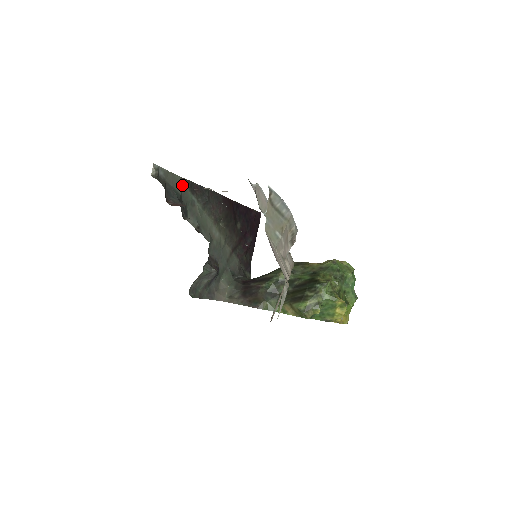
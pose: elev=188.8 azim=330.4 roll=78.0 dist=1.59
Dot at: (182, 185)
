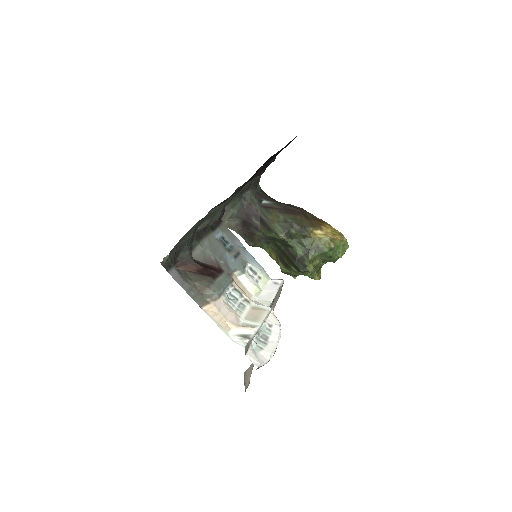
Dot at: (196, 225)
